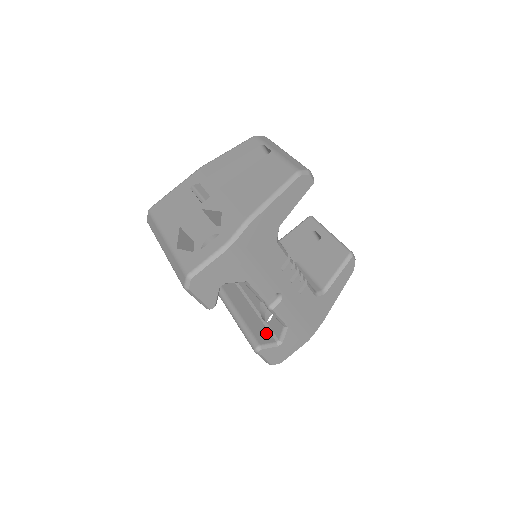
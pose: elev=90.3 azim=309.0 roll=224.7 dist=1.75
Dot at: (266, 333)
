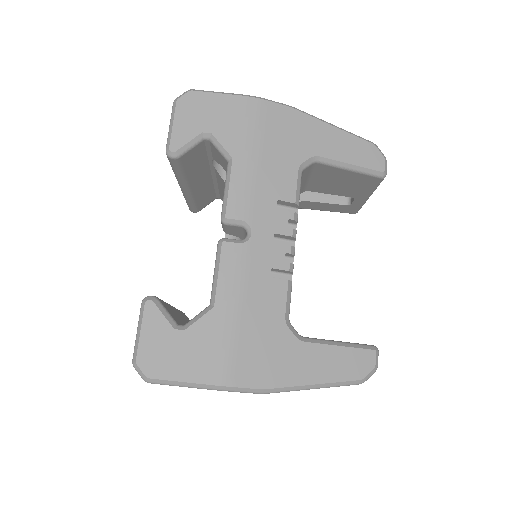
Dot at: occluded
